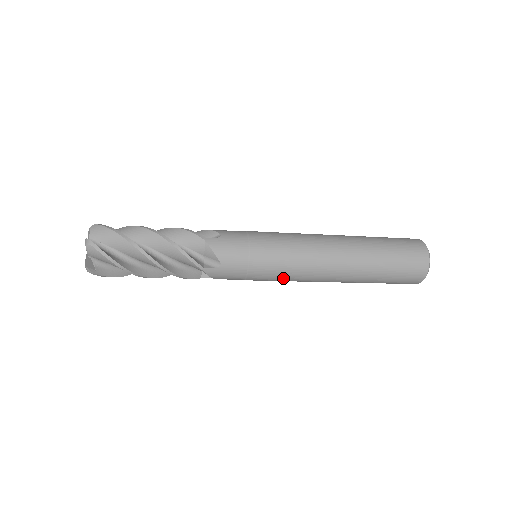
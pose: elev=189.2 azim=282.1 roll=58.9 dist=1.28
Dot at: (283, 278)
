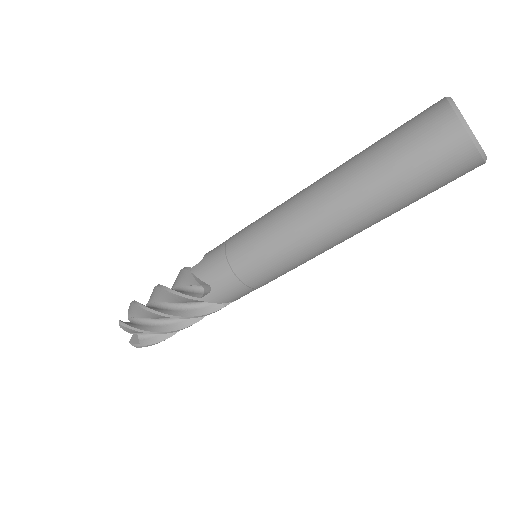
Dot at: (282, 265)
